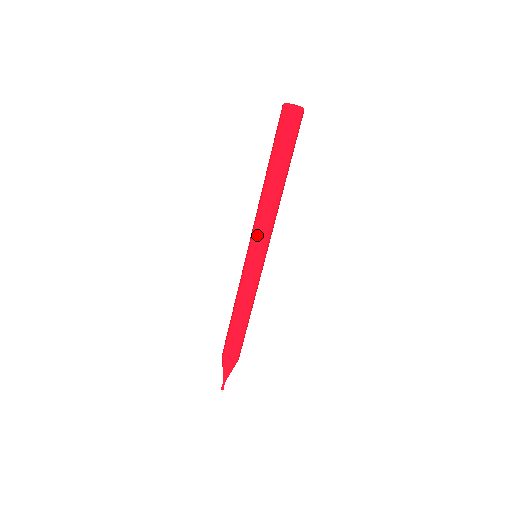
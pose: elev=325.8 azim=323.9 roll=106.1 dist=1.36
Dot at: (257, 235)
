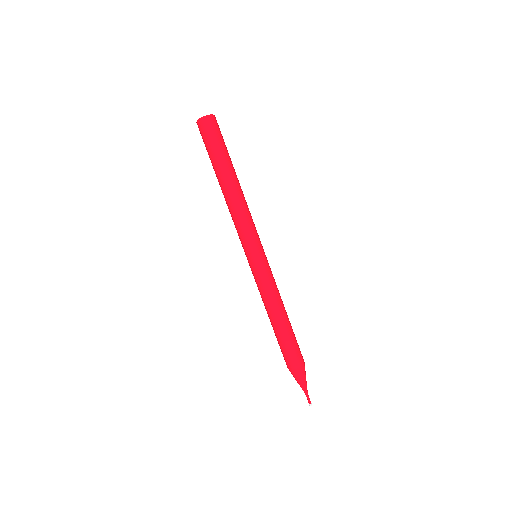
Dot at: (243, 235)
